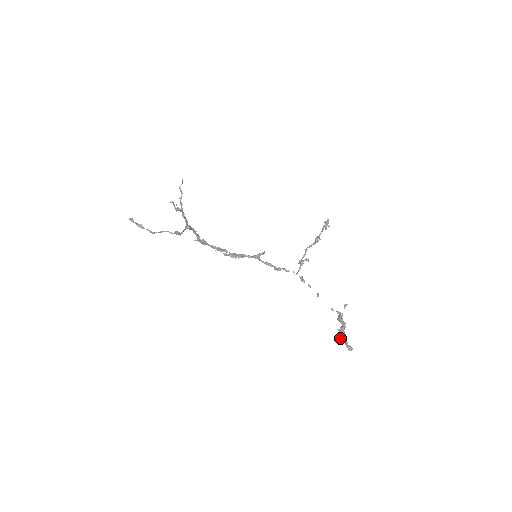
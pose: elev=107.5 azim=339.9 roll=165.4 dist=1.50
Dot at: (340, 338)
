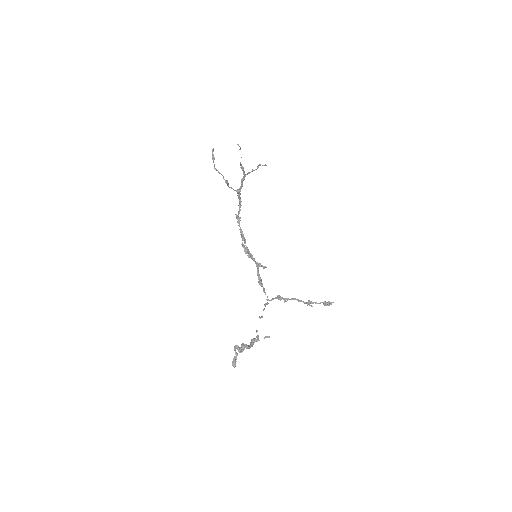
Dot at: (236, 348)
